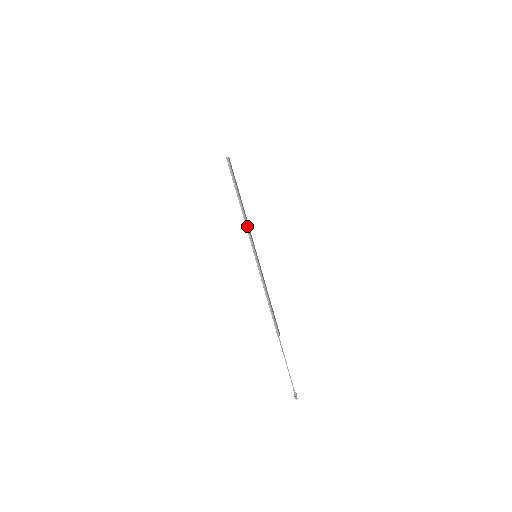
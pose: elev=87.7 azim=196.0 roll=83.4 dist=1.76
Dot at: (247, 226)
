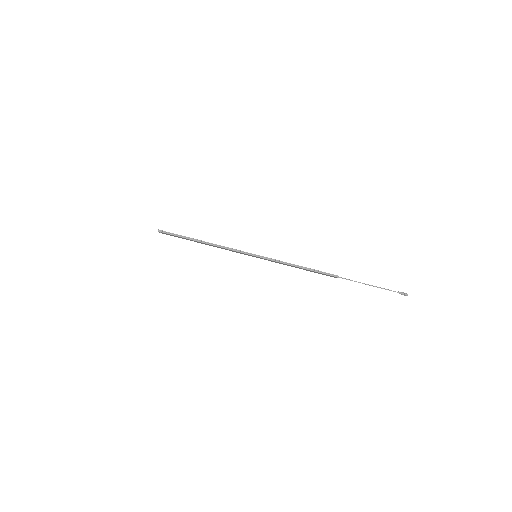
Dot at: (225, 248)
